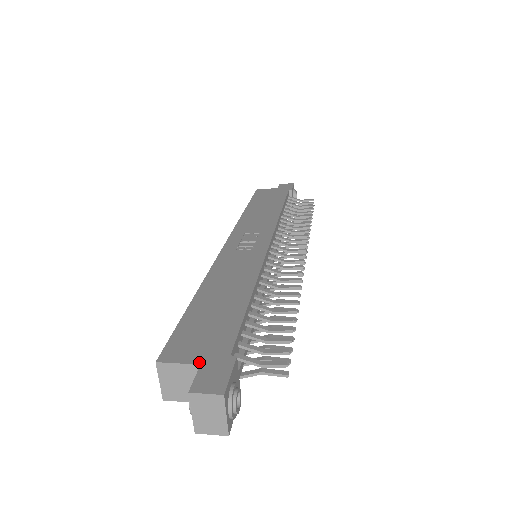
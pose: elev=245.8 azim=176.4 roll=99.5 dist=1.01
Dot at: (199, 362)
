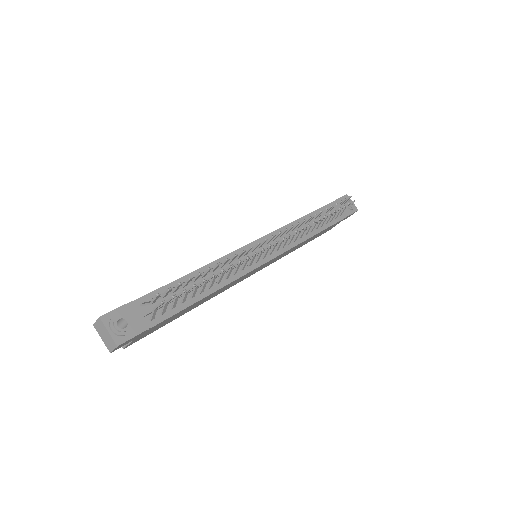
Dot at: occluded
